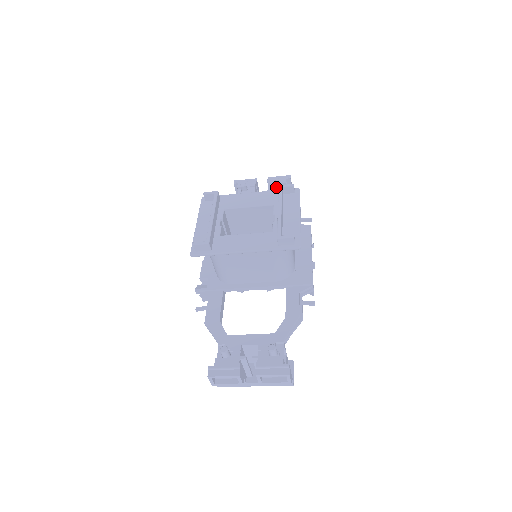
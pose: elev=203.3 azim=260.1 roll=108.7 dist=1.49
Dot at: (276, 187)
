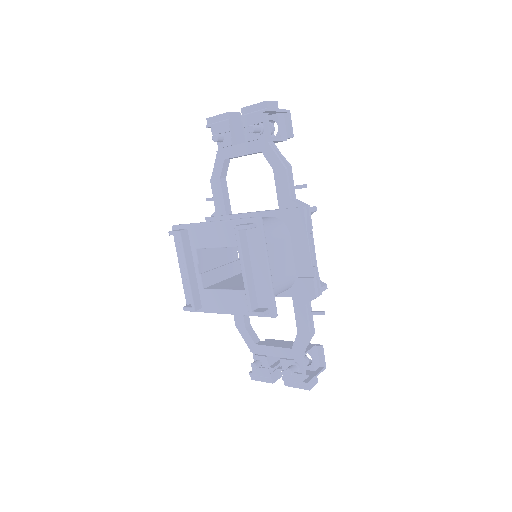
Dot at: occluded
